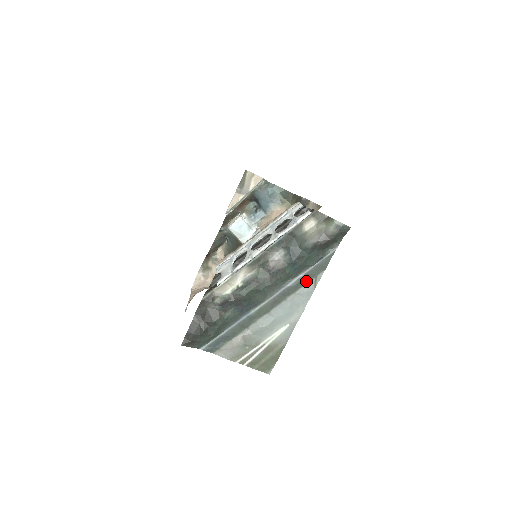
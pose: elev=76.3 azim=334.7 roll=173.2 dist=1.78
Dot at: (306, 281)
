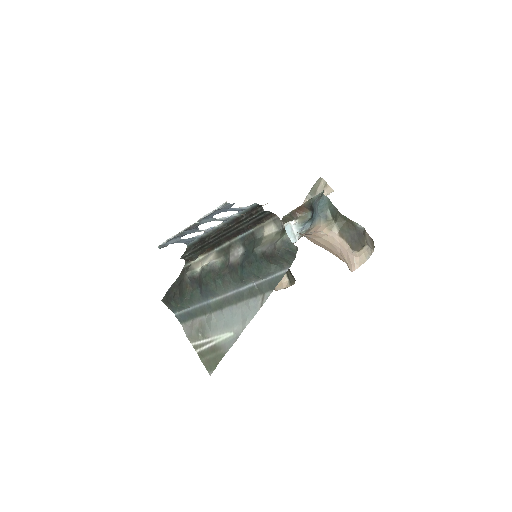
Dot at: (255, 293)
